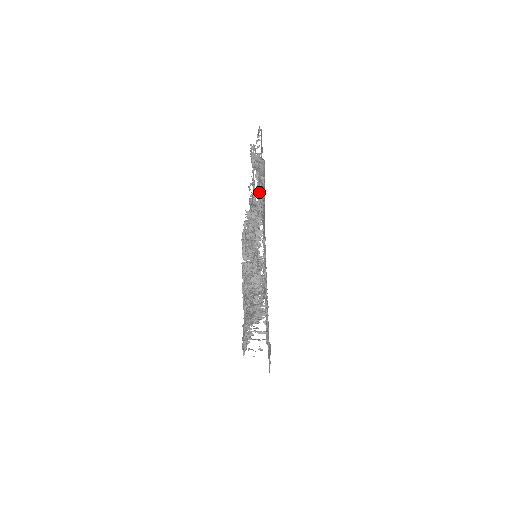
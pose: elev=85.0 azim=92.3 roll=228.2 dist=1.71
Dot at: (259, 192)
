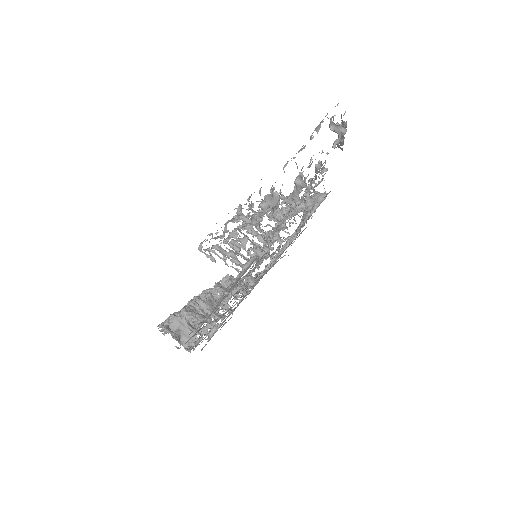
Dot at: (267, 267)
